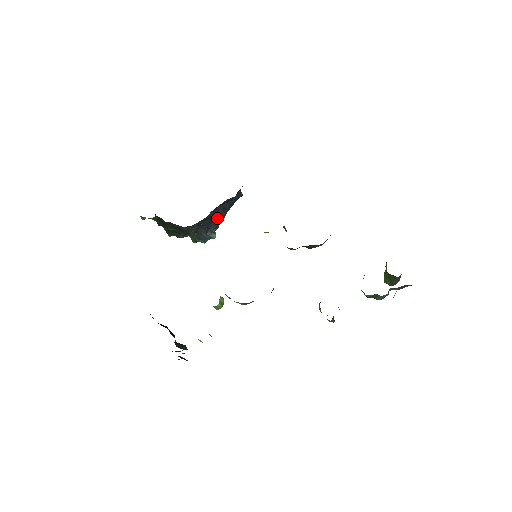
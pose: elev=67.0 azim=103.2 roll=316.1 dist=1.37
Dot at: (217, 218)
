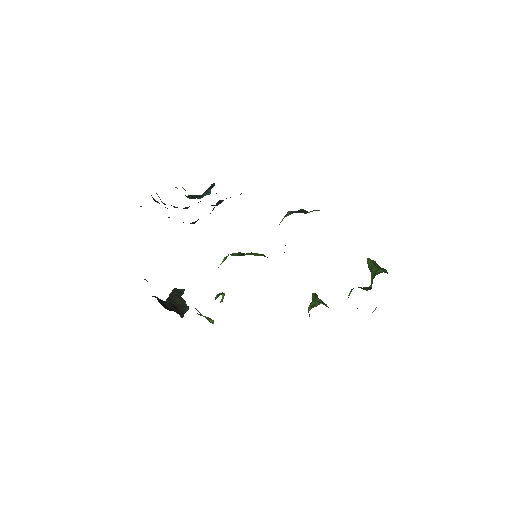
Dot at: (217, 205)
